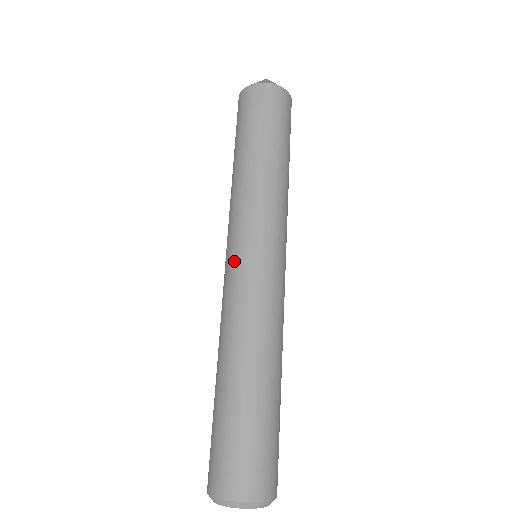
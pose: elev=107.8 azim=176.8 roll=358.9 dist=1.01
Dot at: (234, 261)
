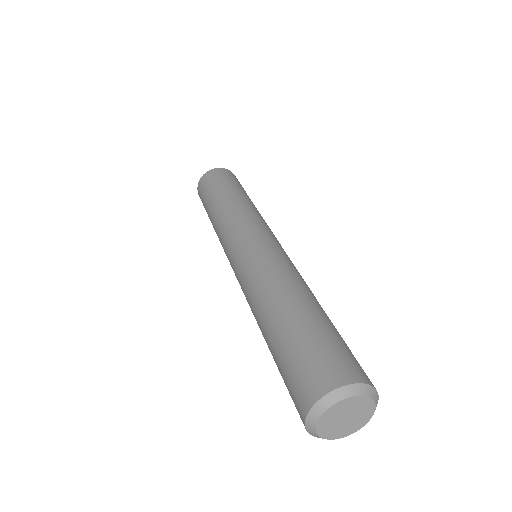
Dot at: (254, 241)
